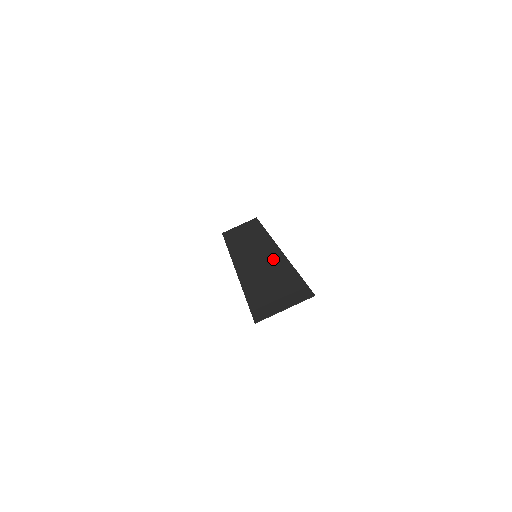
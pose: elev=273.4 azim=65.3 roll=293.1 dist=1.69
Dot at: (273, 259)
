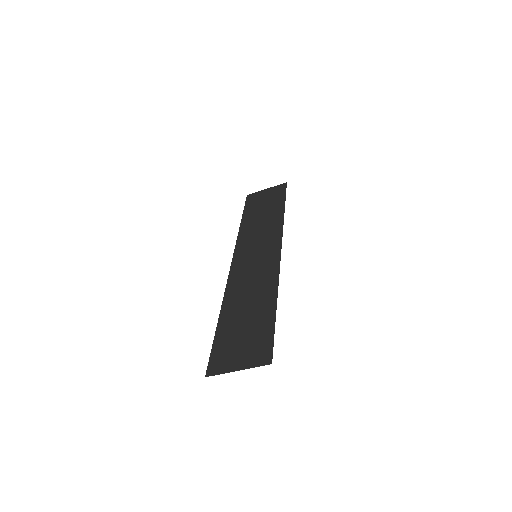
Dot at: (266, 272)
